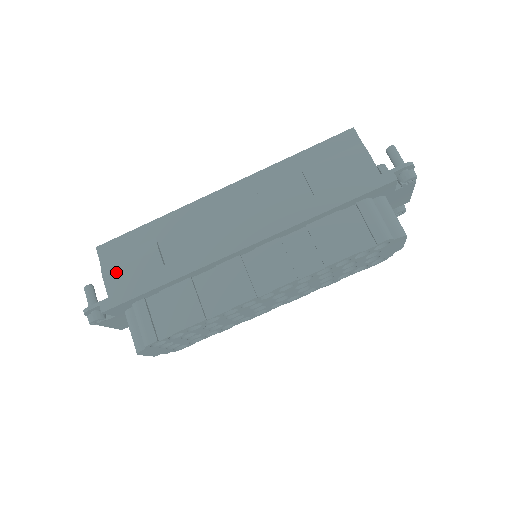
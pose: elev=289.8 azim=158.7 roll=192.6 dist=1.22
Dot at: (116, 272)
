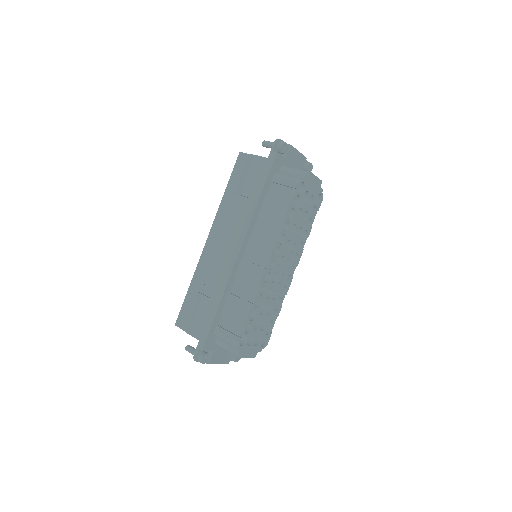
Dot at: (193, 325)
